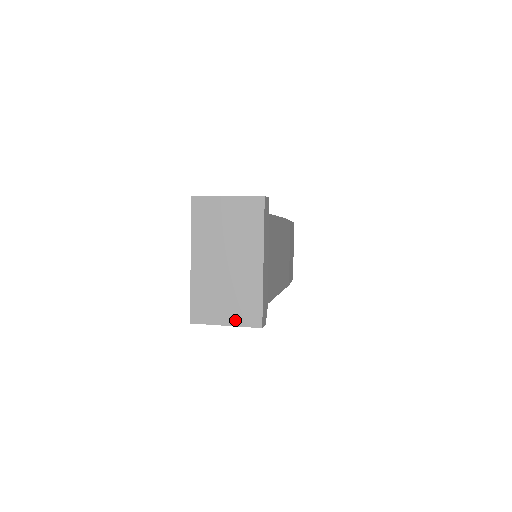
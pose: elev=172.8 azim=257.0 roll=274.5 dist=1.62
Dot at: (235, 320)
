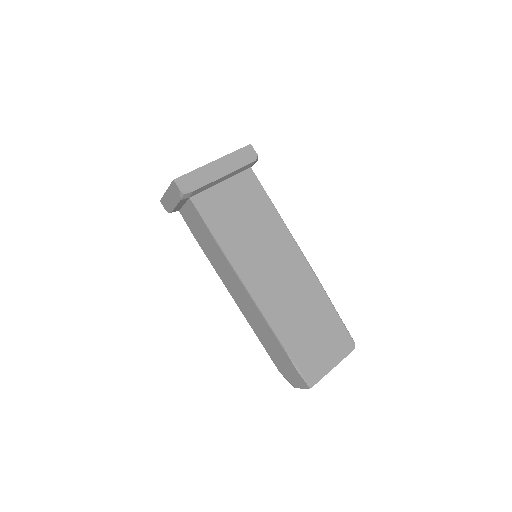
Dot at: occluded
